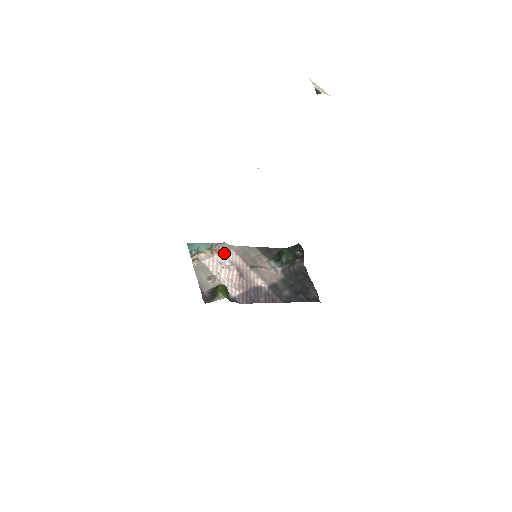
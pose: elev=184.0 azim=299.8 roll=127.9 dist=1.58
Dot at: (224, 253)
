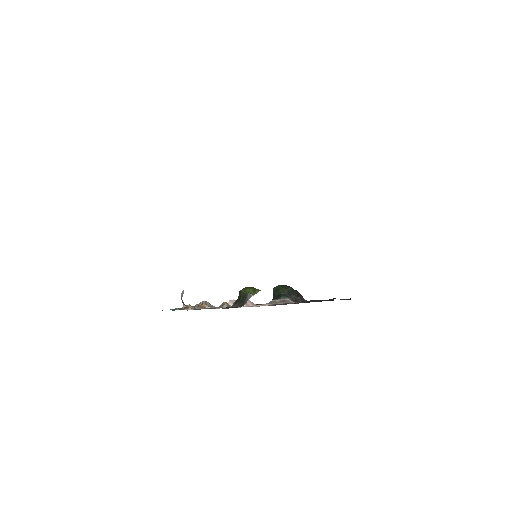
Dot at: occluded
